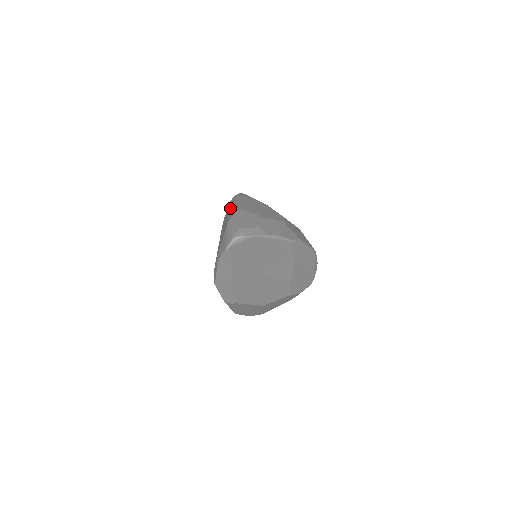
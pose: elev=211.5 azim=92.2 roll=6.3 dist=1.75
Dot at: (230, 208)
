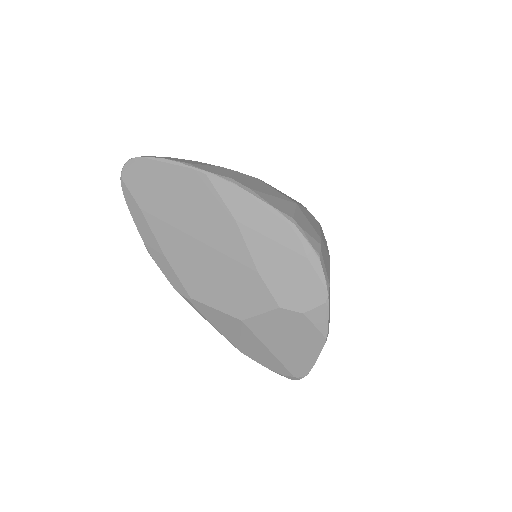
Dot at: occluded
